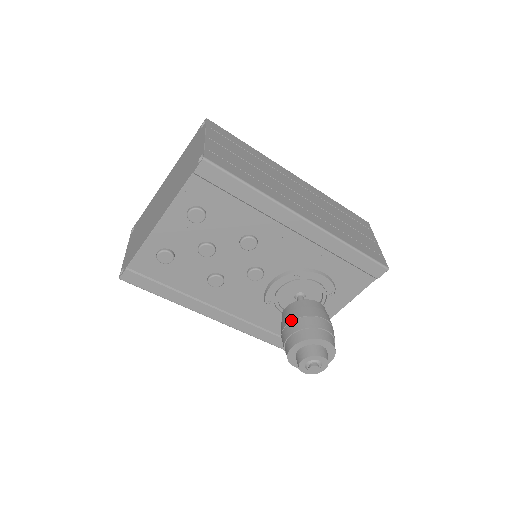
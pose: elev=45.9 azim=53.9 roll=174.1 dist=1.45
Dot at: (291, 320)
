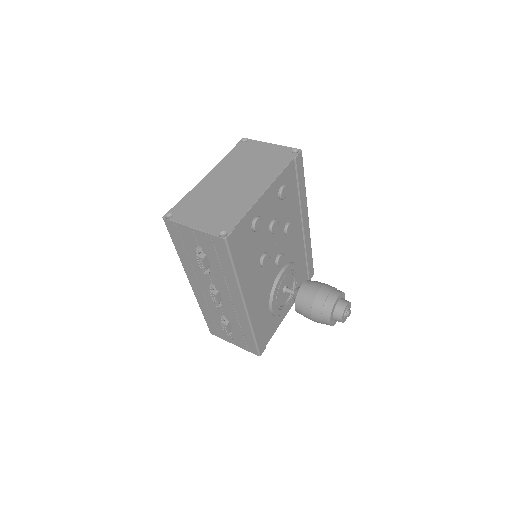
Dot at: (320, 286)
